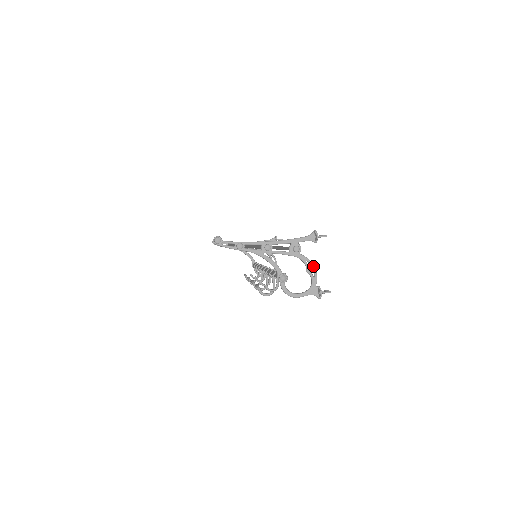
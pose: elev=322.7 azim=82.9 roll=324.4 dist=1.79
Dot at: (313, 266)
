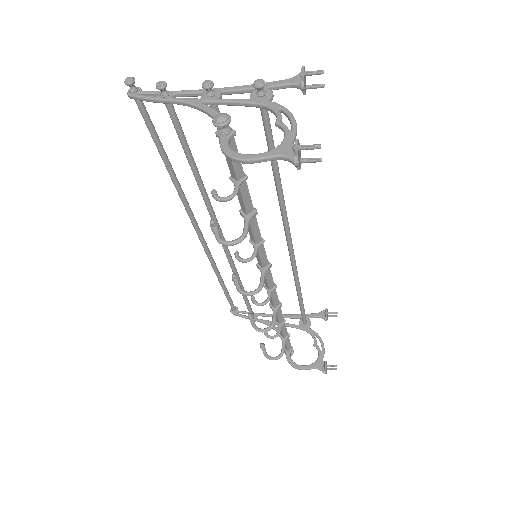
Dot at: (291, 115)
